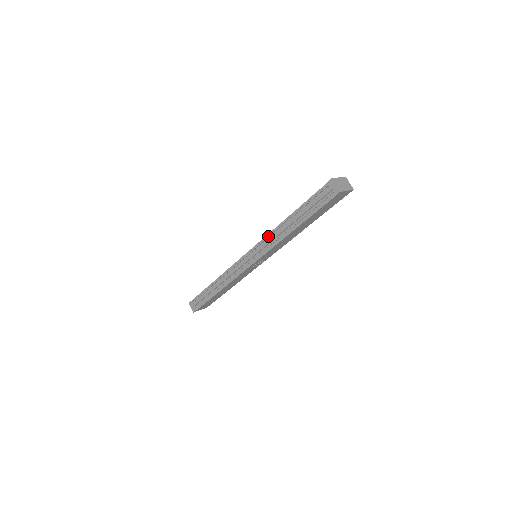
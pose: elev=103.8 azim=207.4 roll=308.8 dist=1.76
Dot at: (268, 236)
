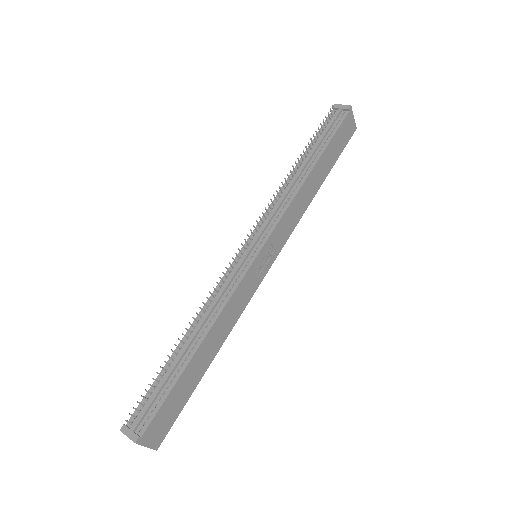
Dot at: (275, 198)
